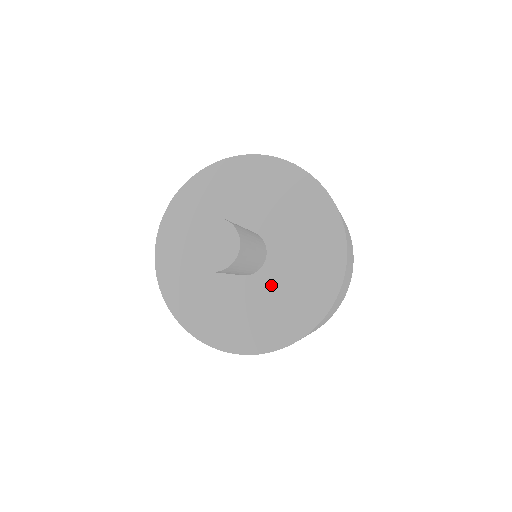
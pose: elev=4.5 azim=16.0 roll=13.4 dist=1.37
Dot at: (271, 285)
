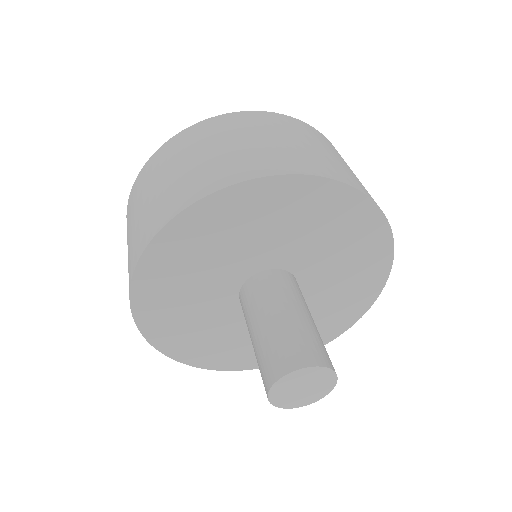
Dot at: occluded
